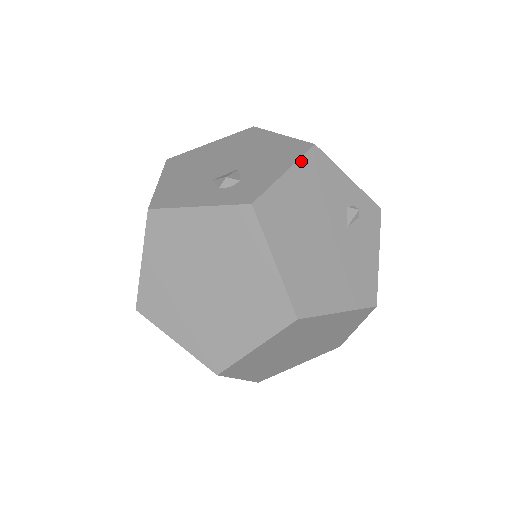
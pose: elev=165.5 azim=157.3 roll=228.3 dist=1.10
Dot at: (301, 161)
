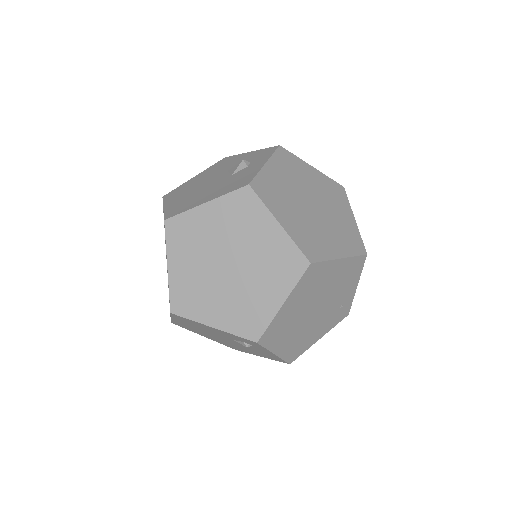
Dot at: occluded
